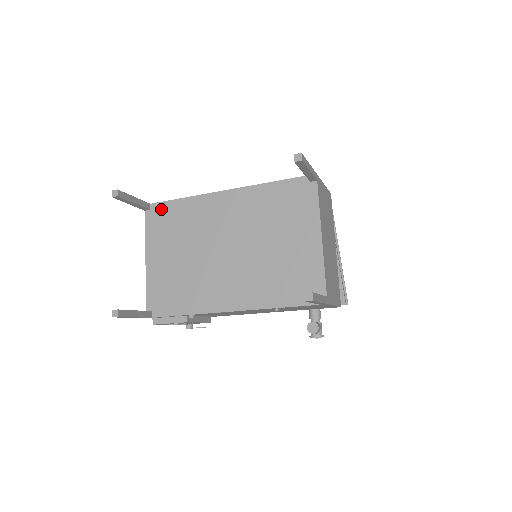
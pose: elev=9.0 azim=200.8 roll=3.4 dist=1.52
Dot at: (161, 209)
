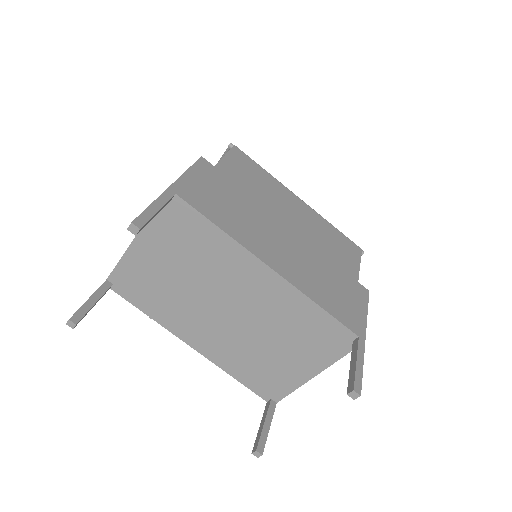
Dot at: (185, 213)
